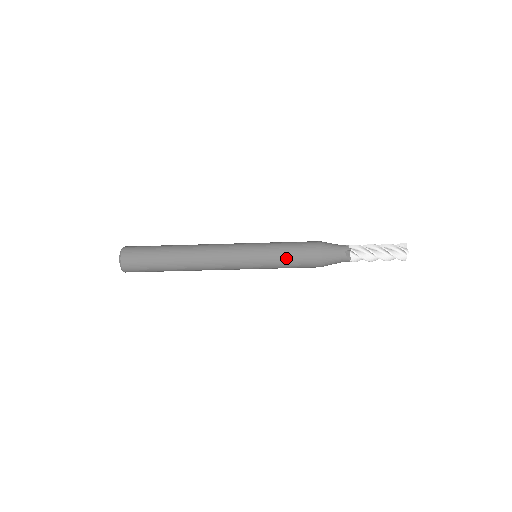
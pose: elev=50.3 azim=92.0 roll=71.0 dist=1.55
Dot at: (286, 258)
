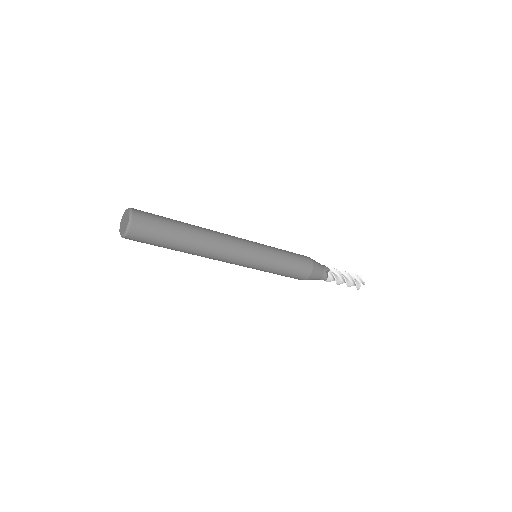
Dot at: (286, 265)
